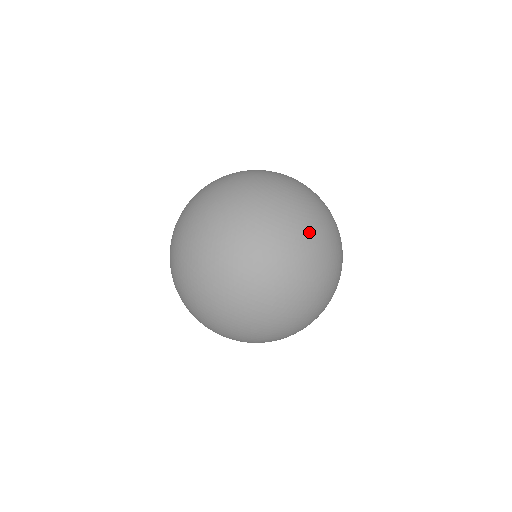
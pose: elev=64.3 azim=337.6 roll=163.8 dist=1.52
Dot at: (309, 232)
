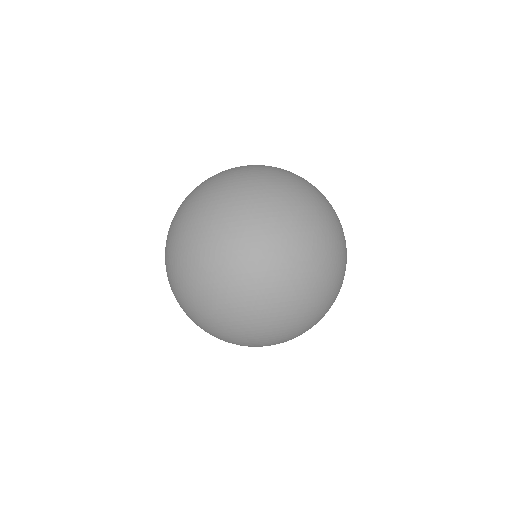
Dot at: (252, 177)
